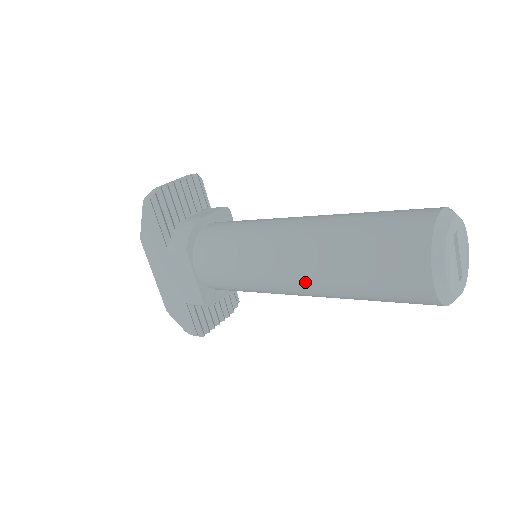
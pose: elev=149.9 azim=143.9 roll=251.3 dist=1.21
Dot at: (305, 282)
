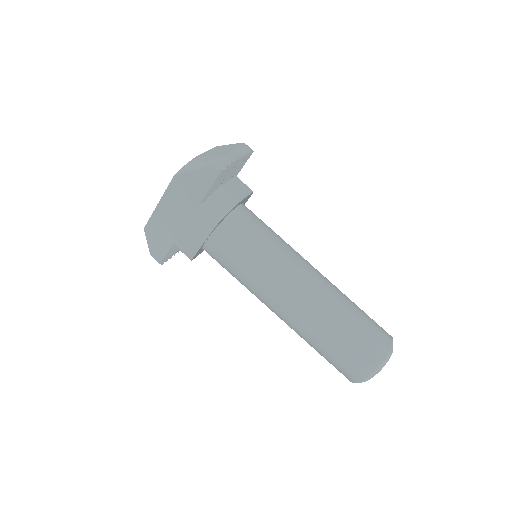
Dot at: (290, 319)
